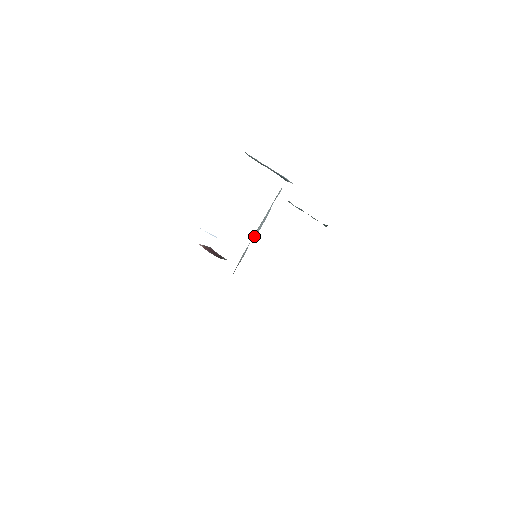
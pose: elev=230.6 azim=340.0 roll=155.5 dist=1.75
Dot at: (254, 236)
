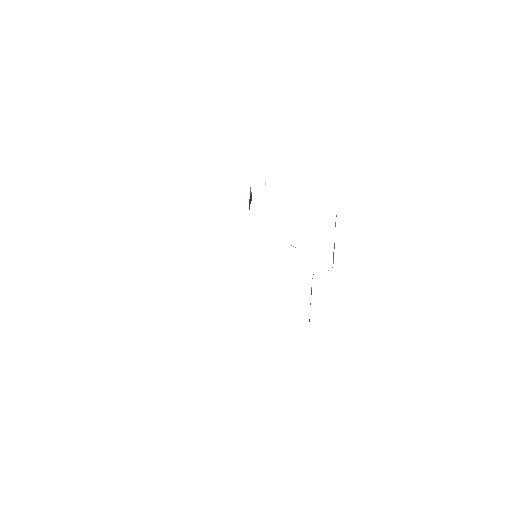
Dot at: occluded
